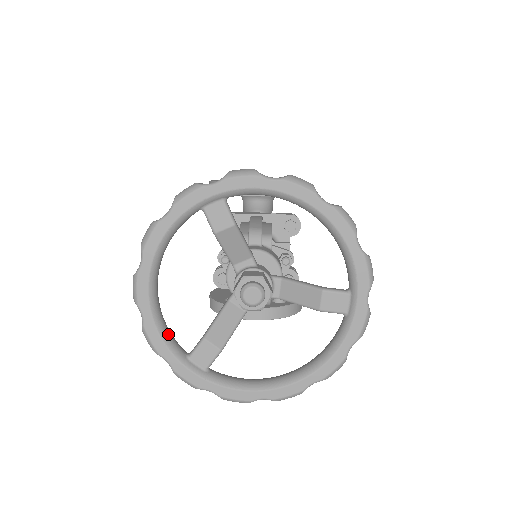
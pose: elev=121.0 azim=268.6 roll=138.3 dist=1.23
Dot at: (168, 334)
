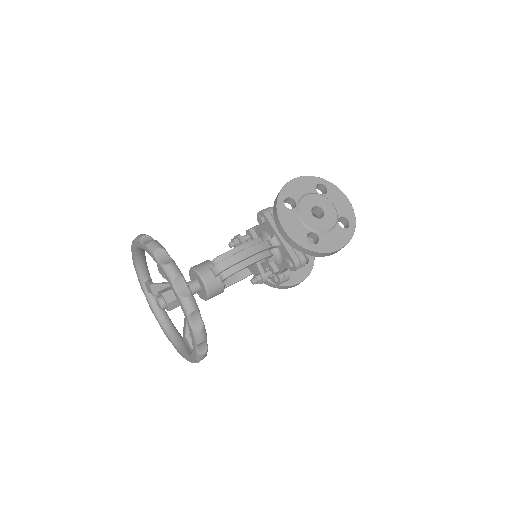
Dot at: (141, 268)
